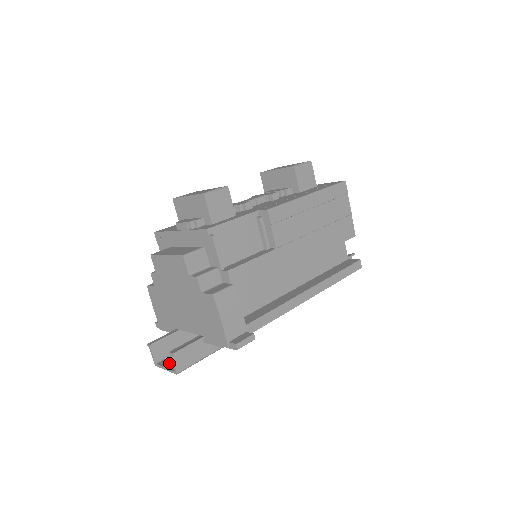
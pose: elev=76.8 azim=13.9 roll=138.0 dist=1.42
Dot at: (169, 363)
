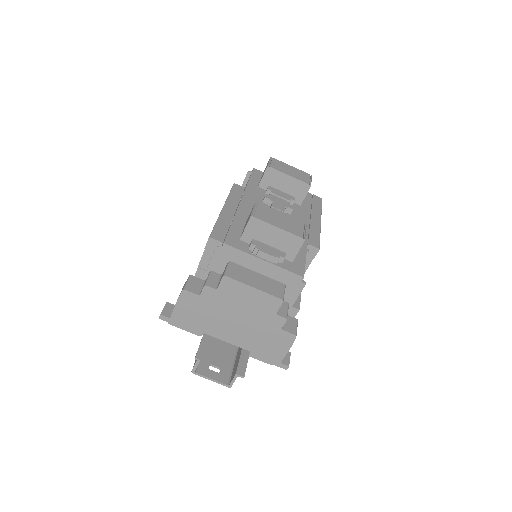
Dot at: (210, 372)
